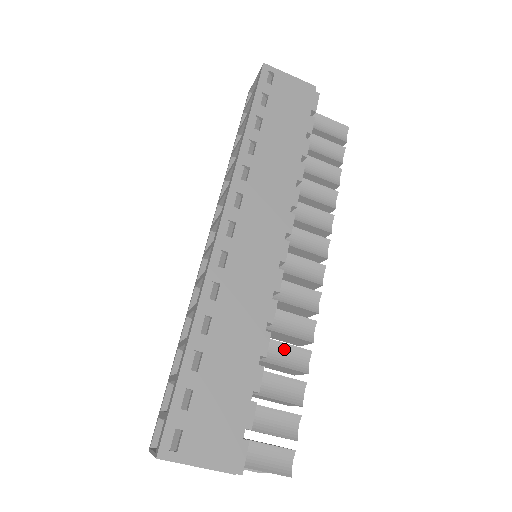
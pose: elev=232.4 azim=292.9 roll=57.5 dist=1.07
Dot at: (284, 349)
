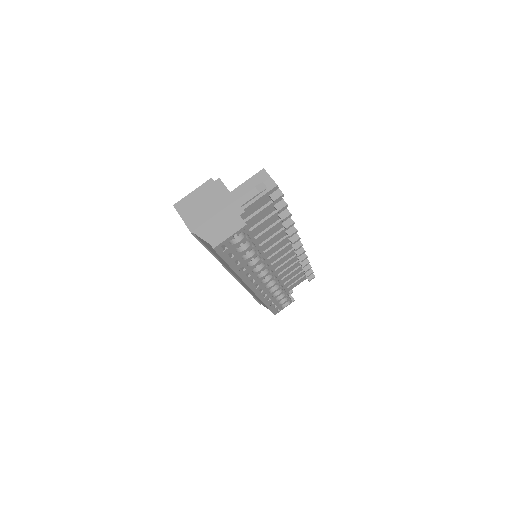
Dot at: occluded
